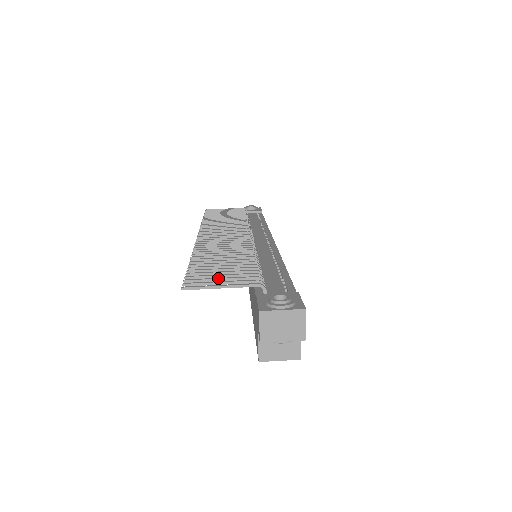
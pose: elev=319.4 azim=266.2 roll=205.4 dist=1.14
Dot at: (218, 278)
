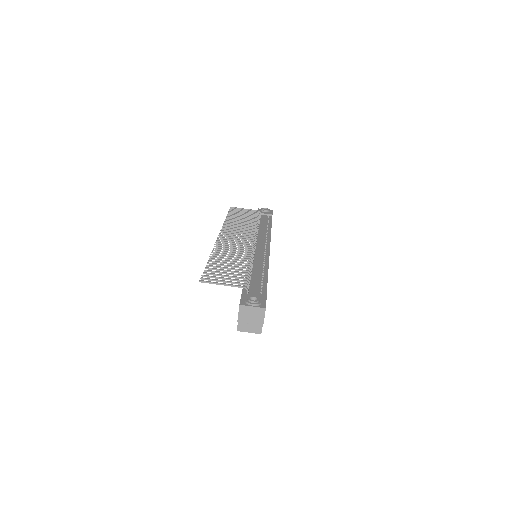
Dot at: (222, 277)
